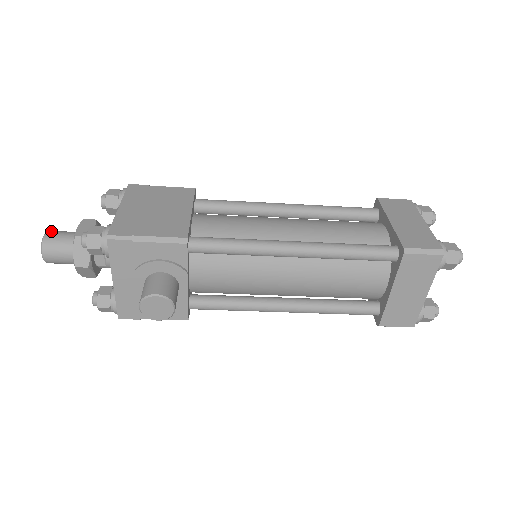
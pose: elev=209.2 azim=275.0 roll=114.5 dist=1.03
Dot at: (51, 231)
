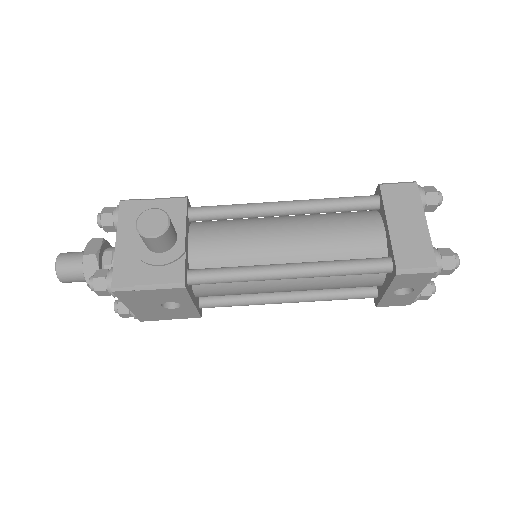
Dot at: occluded
